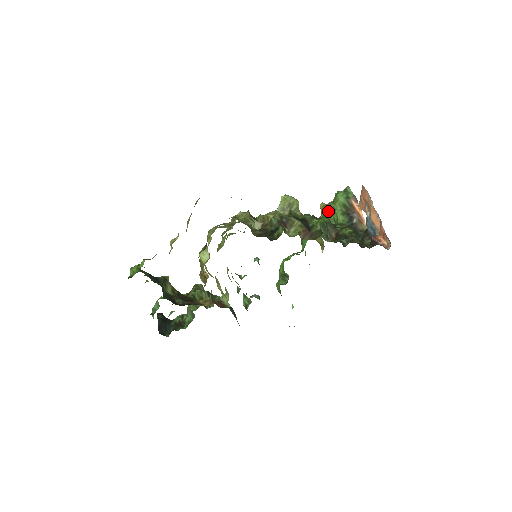
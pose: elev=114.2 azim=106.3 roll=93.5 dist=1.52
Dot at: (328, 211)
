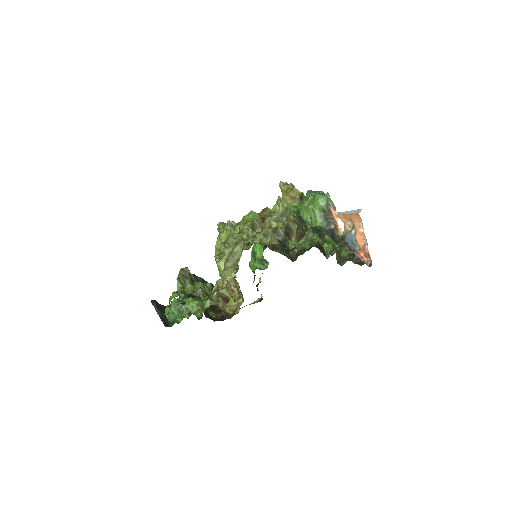
Dot at: (303, 207)
